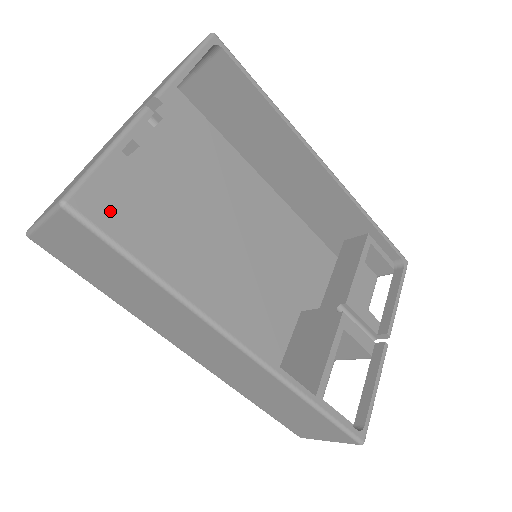
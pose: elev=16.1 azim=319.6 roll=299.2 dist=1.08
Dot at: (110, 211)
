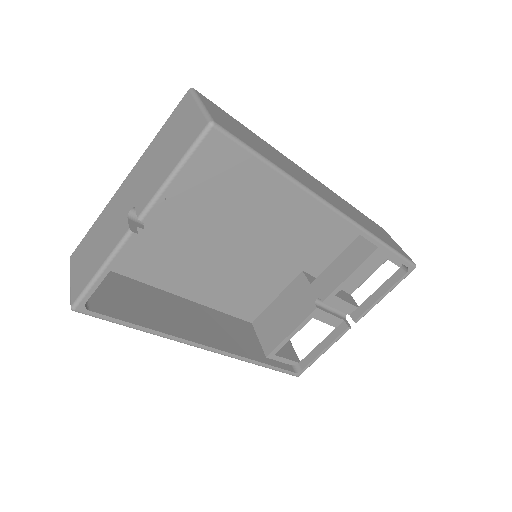
Dot at: occluded
